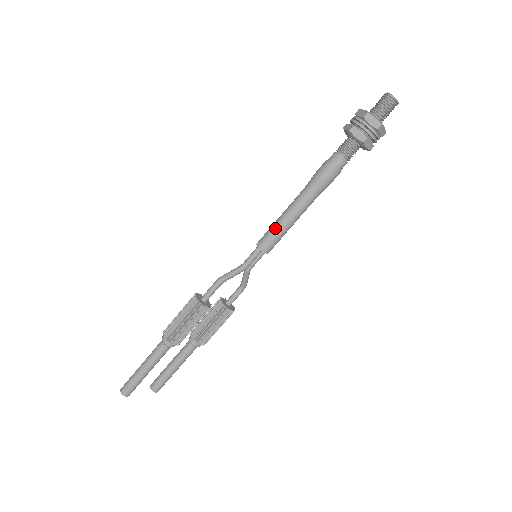
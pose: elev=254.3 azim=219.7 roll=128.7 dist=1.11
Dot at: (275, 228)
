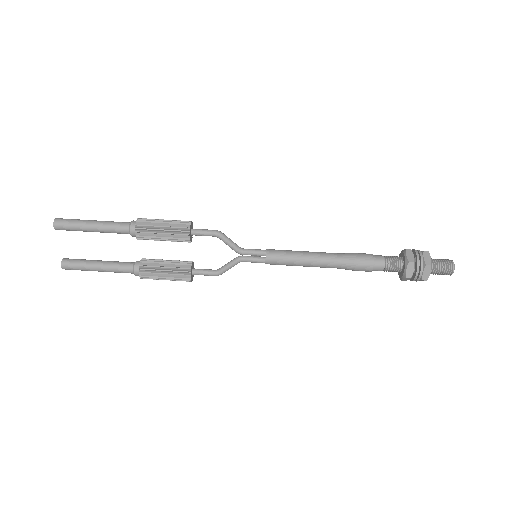
Dot at: (291, 251)
